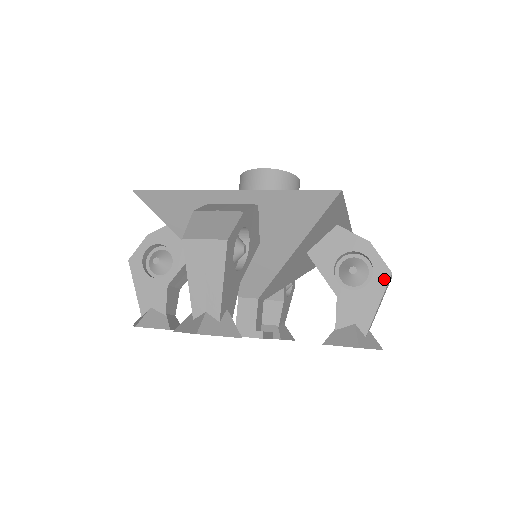
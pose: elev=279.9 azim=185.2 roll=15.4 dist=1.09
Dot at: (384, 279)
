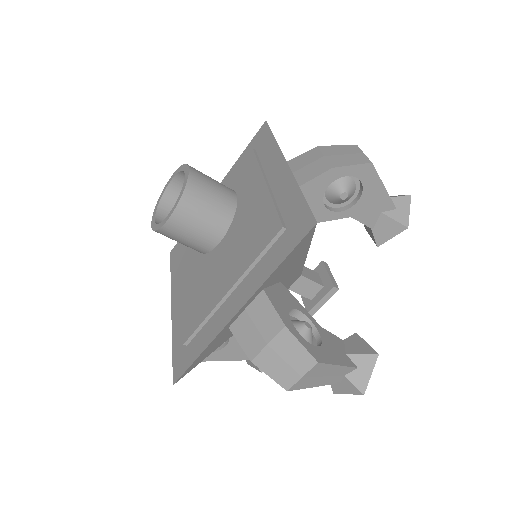
Dot at: (370, 172)
